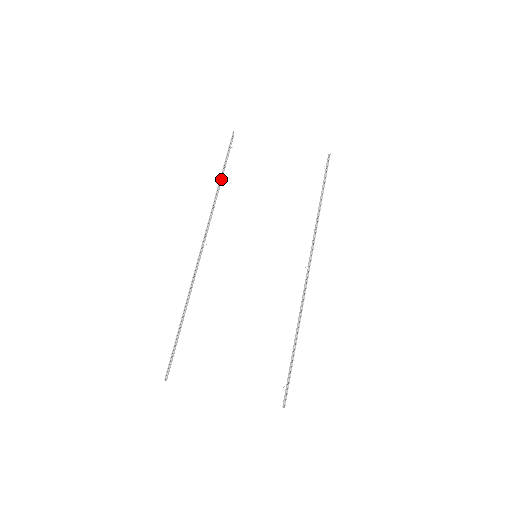
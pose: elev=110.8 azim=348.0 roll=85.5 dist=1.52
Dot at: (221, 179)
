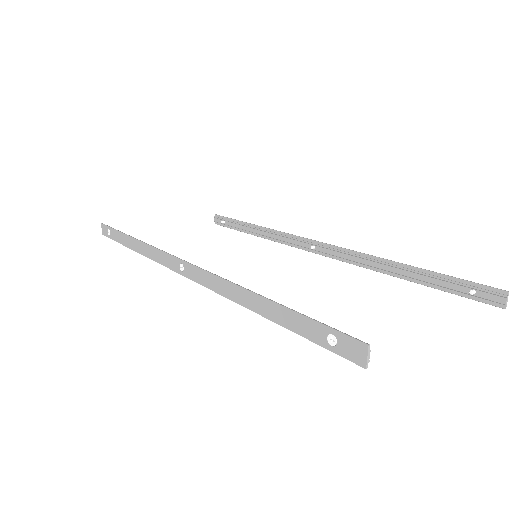
Dot at: (132, 240)
